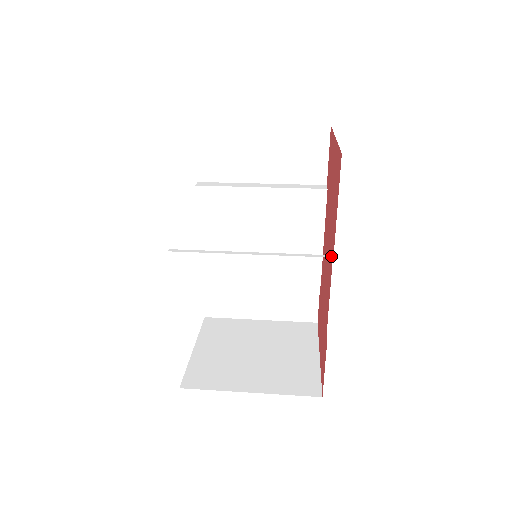
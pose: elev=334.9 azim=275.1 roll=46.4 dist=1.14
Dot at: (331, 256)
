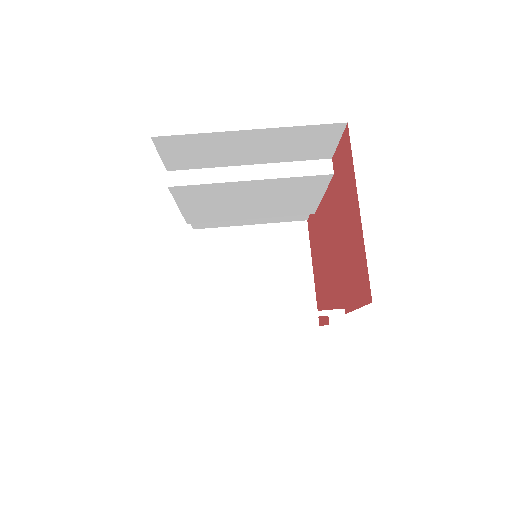
Dot at: (343, 312)
